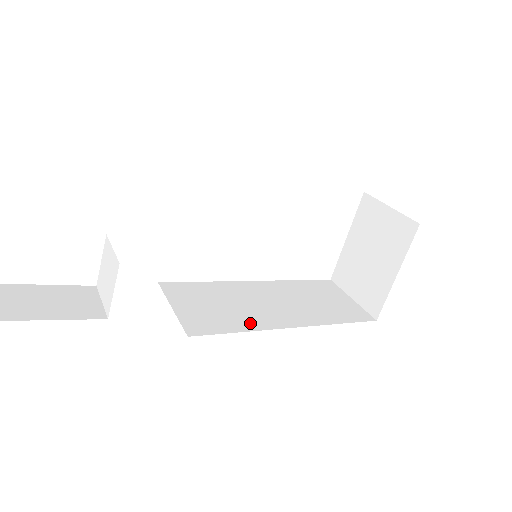
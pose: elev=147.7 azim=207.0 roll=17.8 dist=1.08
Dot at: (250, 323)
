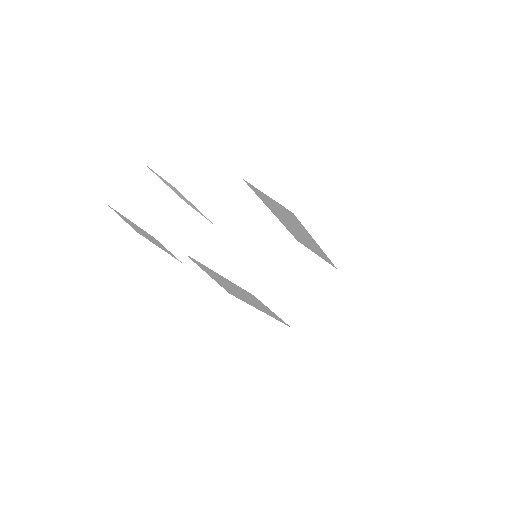
Dot at: (246, 300)
